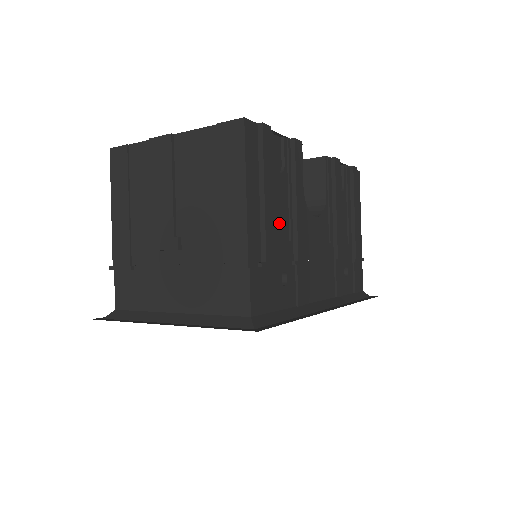
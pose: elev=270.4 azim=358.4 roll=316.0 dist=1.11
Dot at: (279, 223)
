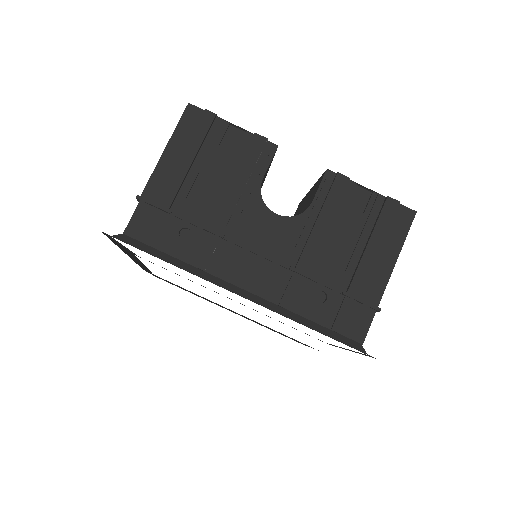
Dot at: (204, 191)
